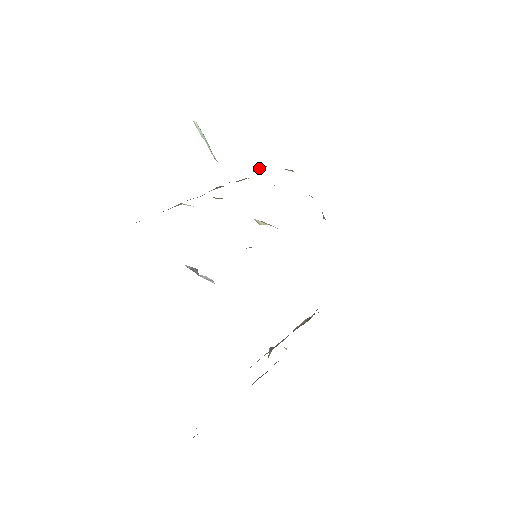
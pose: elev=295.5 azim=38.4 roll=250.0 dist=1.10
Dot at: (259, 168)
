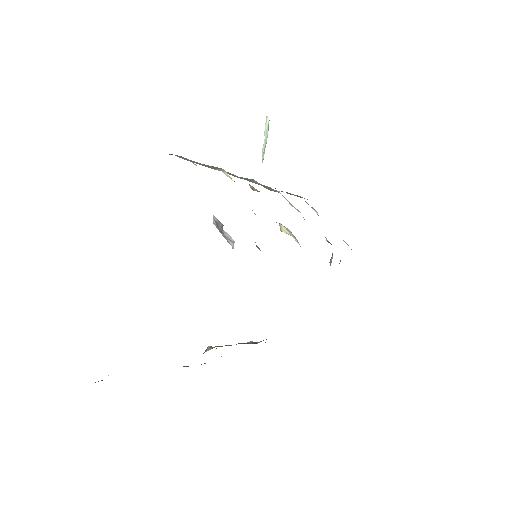
Dot at: occluded
